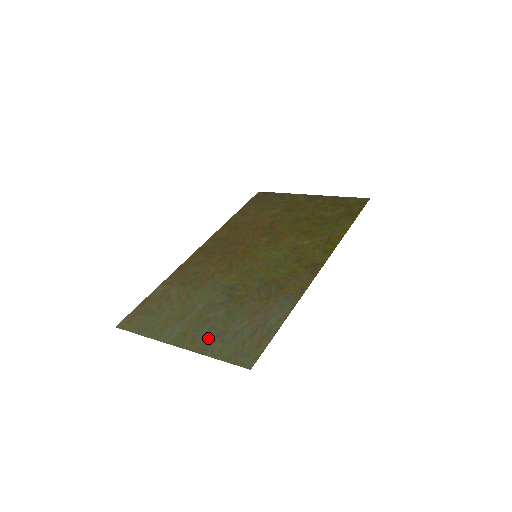
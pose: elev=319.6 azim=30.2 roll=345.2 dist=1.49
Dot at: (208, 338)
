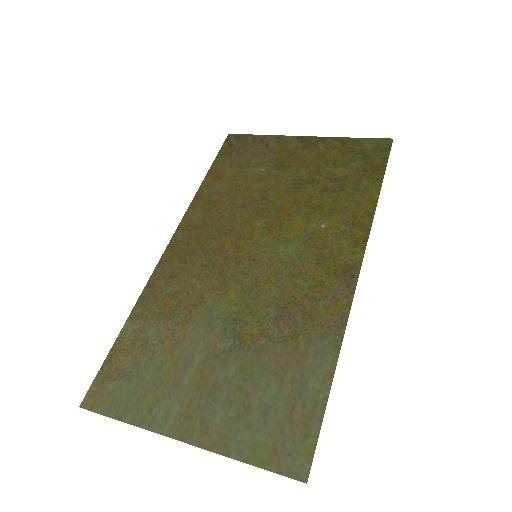
Dot at: (225, 422)
